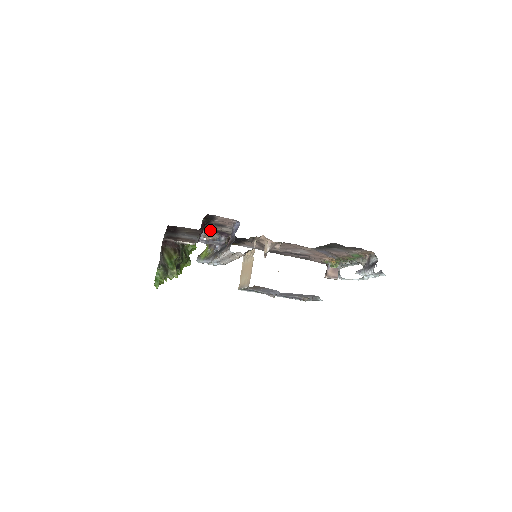
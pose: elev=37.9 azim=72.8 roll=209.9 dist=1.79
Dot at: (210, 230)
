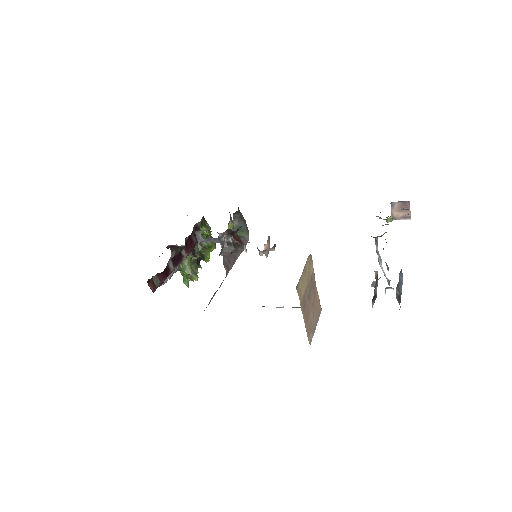
Dot at: occluded
